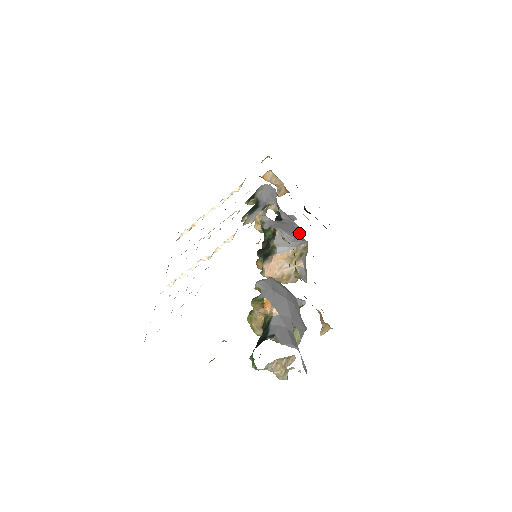
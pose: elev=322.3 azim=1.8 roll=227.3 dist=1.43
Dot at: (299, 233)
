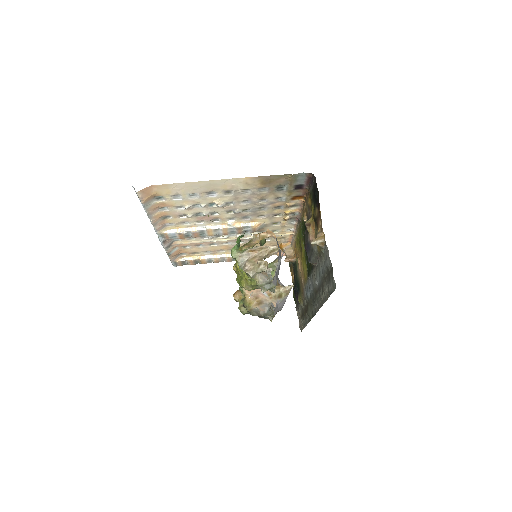
Dot at: occluded
